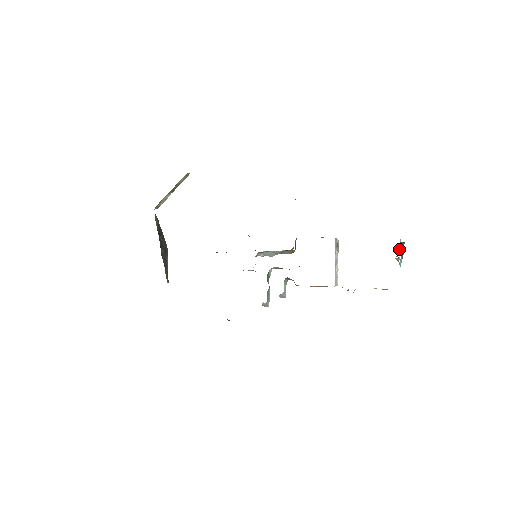
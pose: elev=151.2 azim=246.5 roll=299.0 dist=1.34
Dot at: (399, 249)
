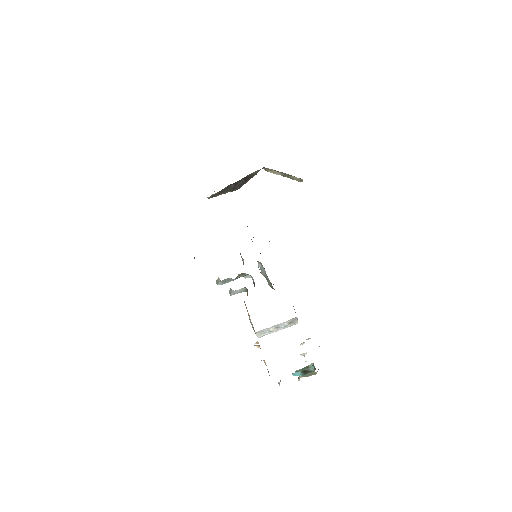
Dot at: (302, 344)
